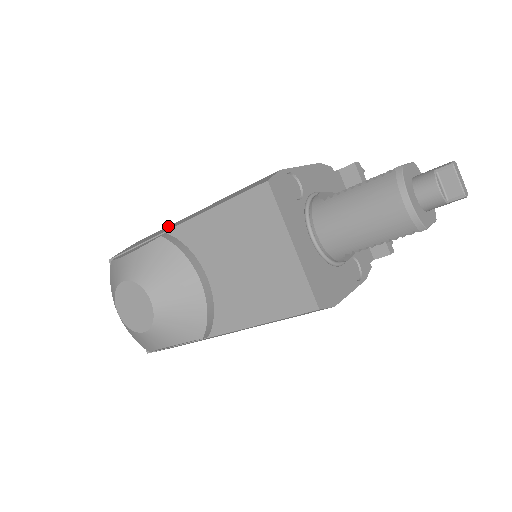
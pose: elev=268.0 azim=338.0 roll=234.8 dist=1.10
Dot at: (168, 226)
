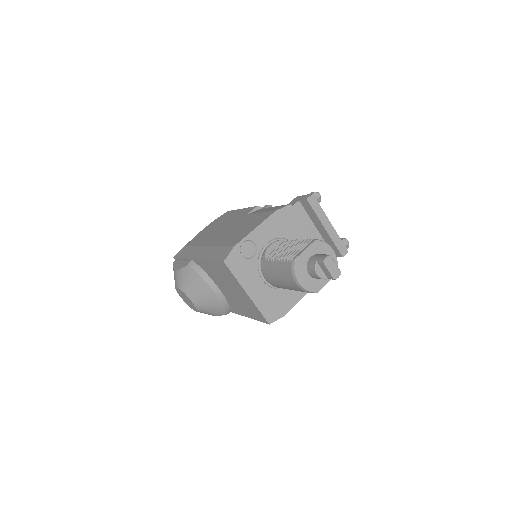
Dot at: (196, 246)
